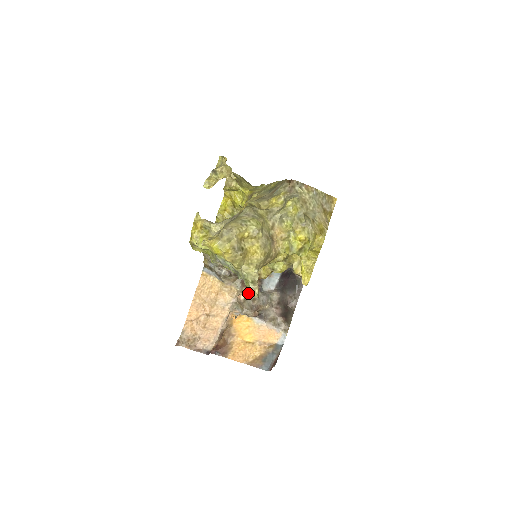
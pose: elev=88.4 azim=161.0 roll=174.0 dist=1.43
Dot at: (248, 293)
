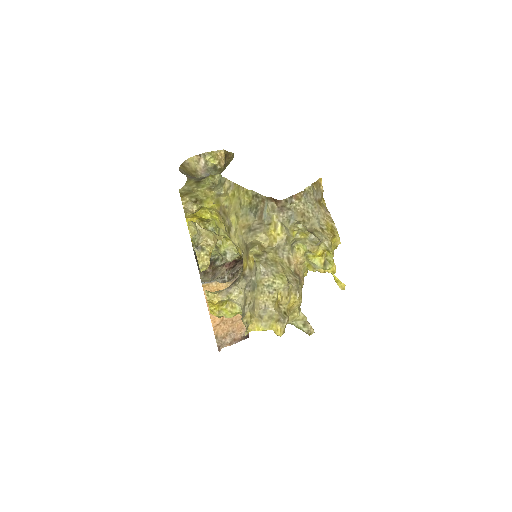
Dot at: occluded
